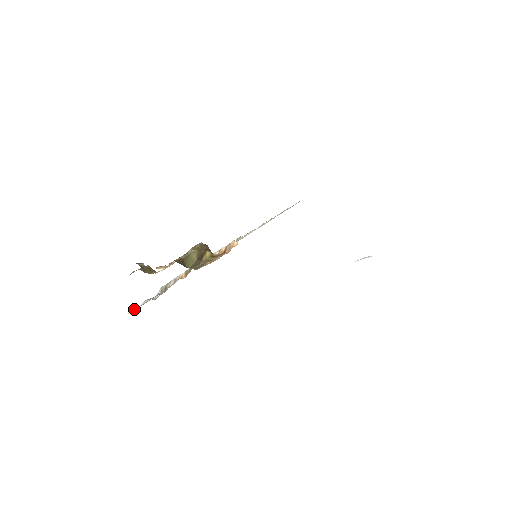
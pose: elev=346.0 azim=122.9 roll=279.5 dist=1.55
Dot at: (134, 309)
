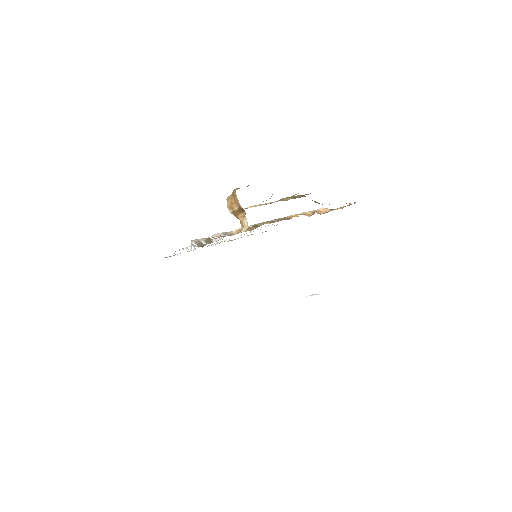
Dot at: occluded
